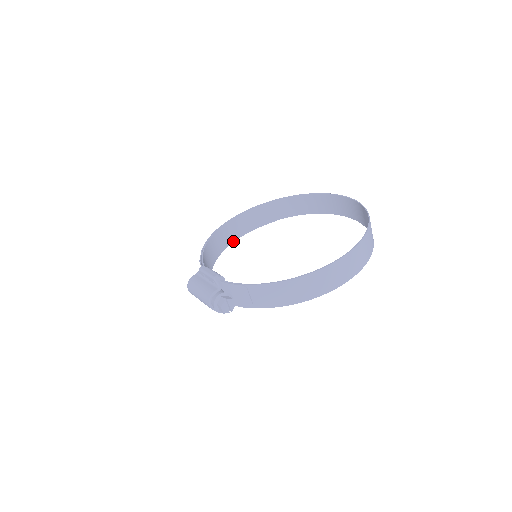
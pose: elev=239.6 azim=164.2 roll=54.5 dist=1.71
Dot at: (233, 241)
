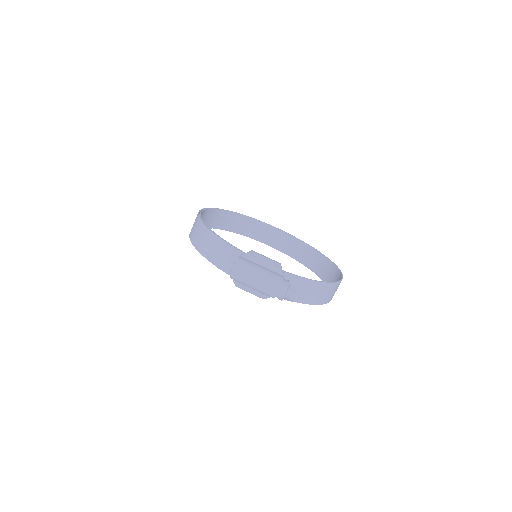
Dot at: occluded
